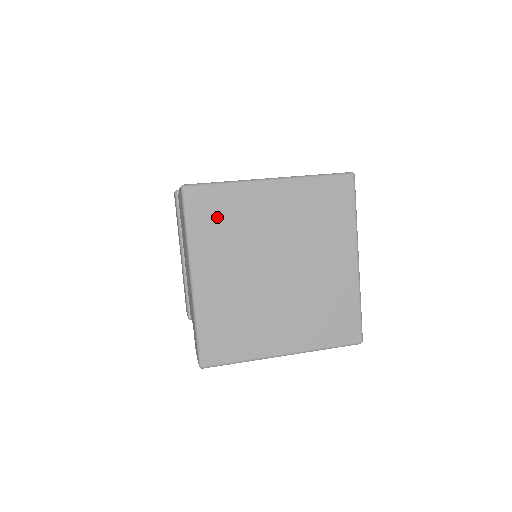
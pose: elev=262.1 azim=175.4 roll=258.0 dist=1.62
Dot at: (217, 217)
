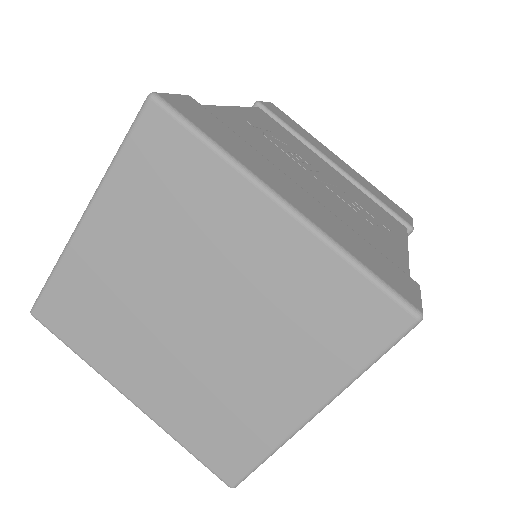
Dot at: (82, 315)
